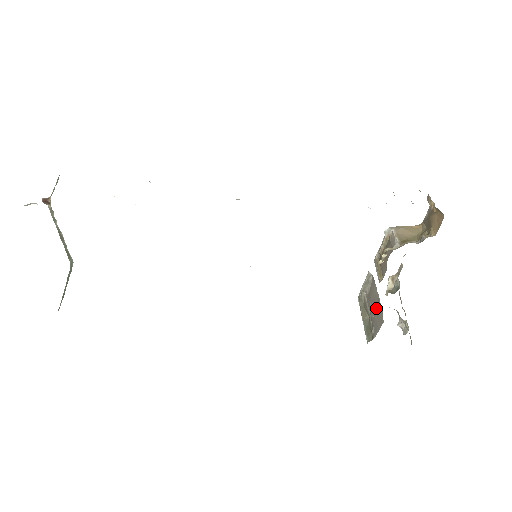
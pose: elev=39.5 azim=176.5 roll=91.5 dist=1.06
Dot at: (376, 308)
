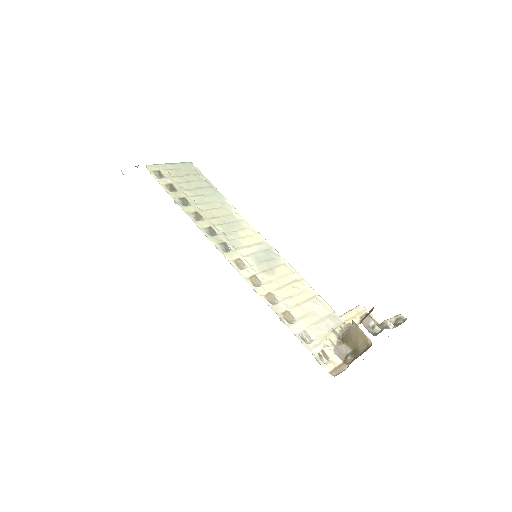
Dot at: occluded
